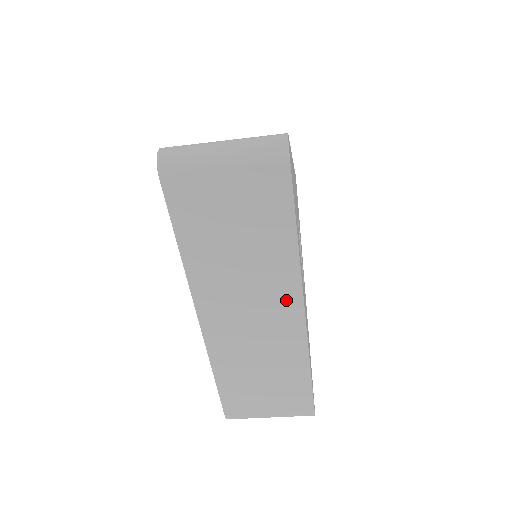
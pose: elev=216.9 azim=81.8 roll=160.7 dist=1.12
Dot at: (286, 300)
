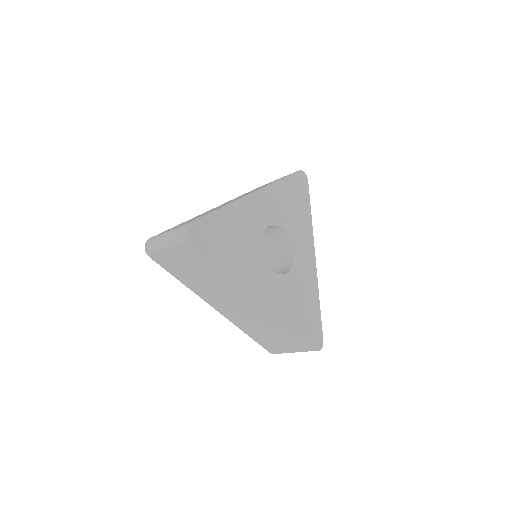
Dot at: (246, 297)
